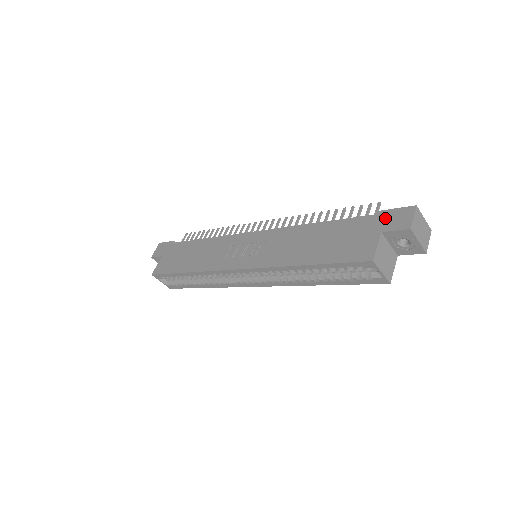
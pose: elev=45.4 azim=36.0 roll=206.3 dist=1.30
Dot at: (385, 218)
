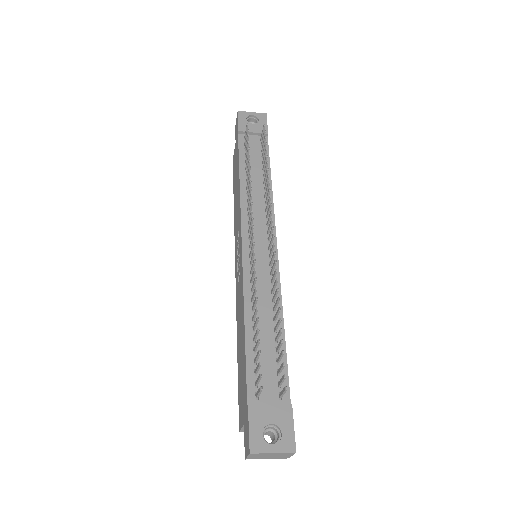
Dot at: (246, 419)
